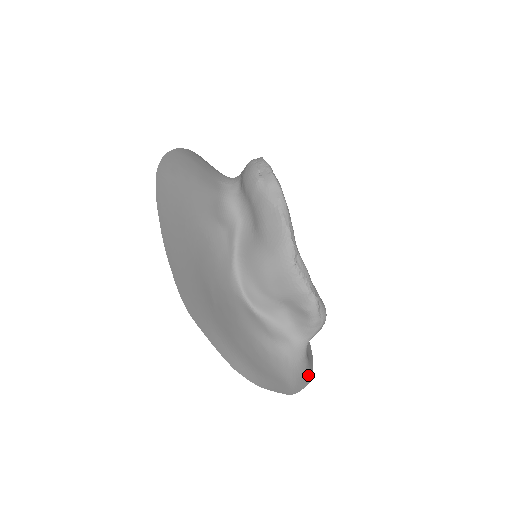
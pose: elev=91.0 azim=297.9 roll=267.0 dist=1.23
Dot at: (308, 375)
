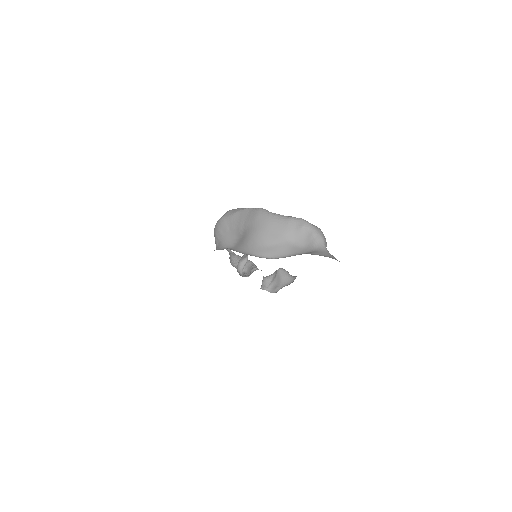
Dot at: occluded
